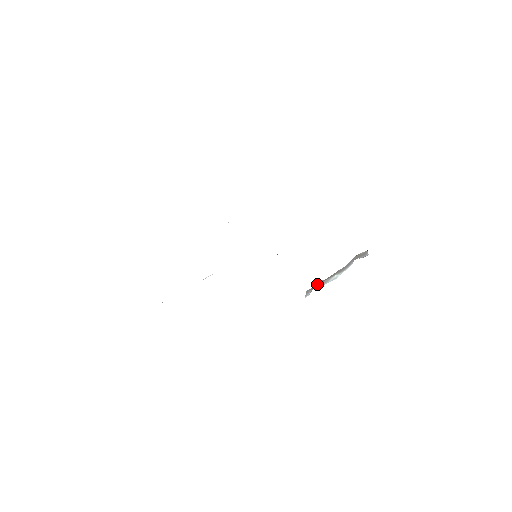
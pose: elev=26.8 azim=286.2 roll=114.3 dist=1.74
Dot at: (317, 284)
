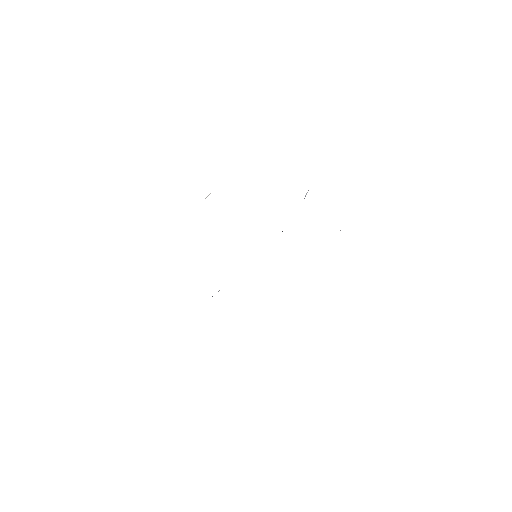
Dot at: occluded
